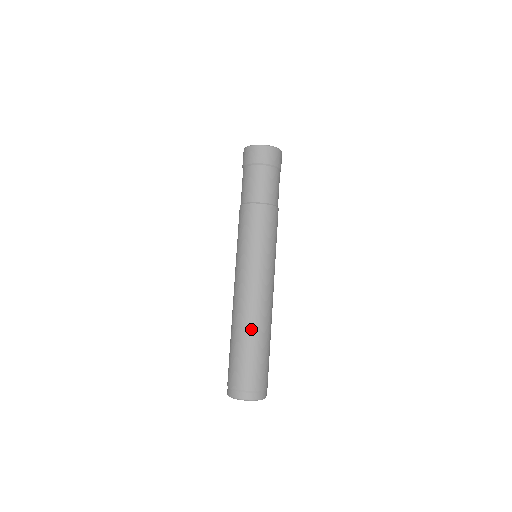
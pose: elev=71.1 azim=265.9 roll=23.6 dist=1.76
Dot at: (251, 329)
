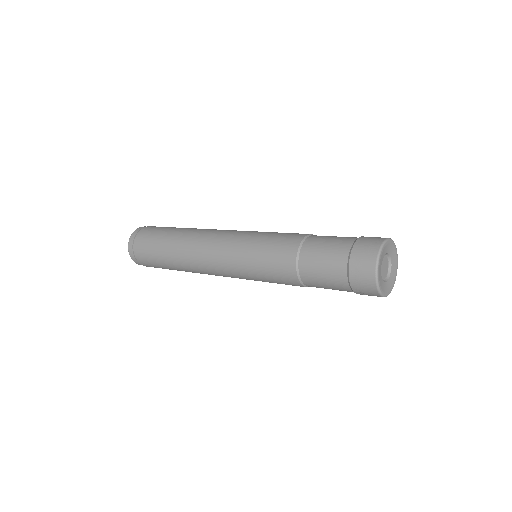
Dot at: (185, 270)
